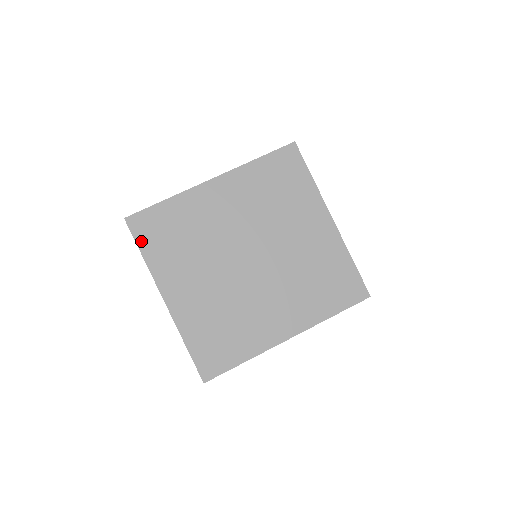
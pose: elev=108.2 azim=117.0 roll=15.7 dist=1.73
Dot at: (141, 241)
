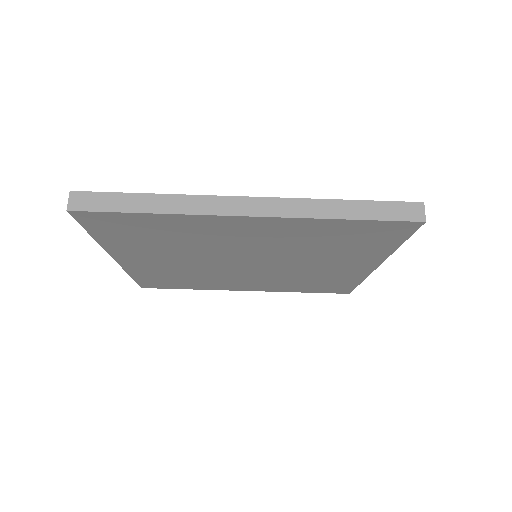
Dot at: (93, 229)
